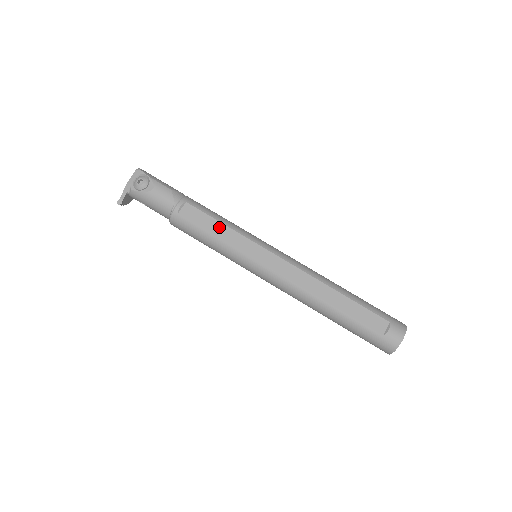
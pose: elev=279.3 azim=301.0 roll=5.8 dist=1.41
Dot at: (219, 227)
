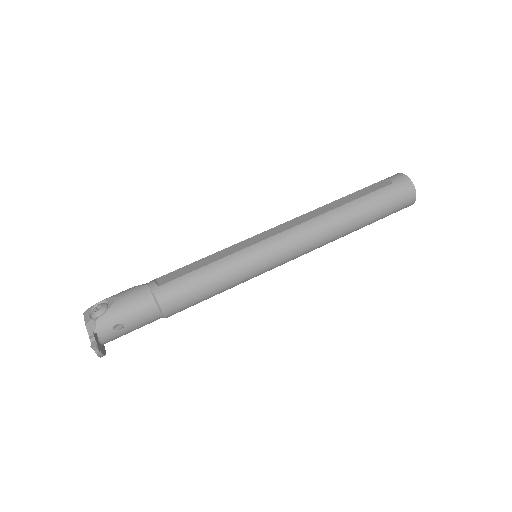
Dot at: (203, 261)
